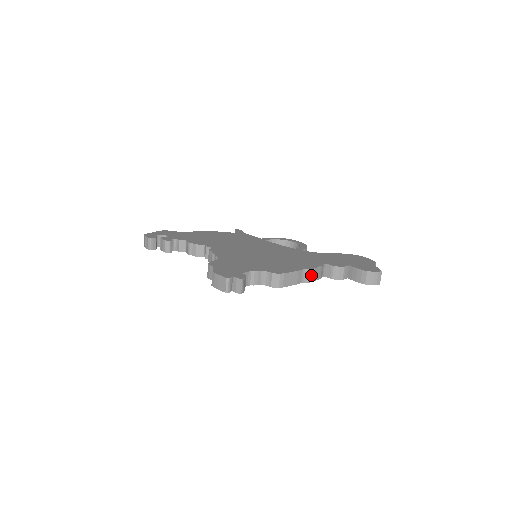
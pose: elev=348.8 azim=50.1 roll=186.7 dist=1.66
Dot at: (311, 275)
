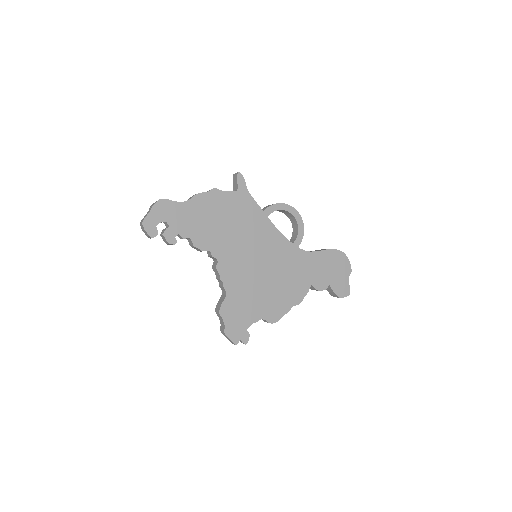
Dot at: occluded
